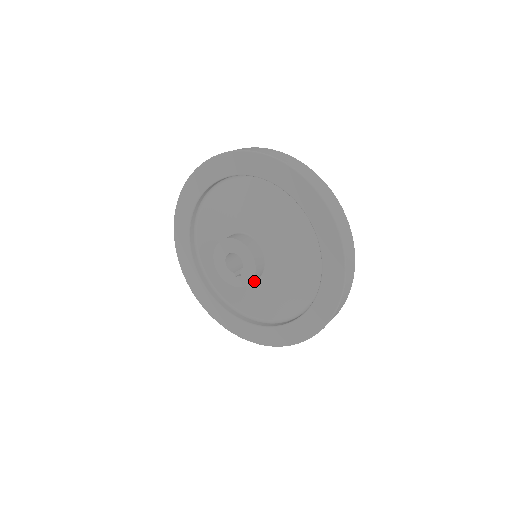
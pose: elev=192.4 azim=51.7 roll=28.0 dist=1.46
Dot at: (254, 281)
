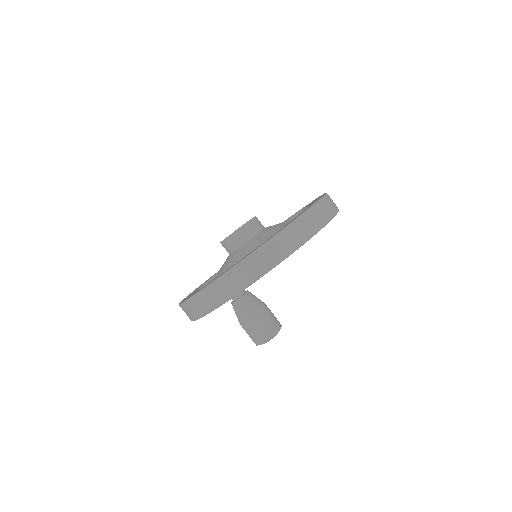
Dot at: (242, 246)
